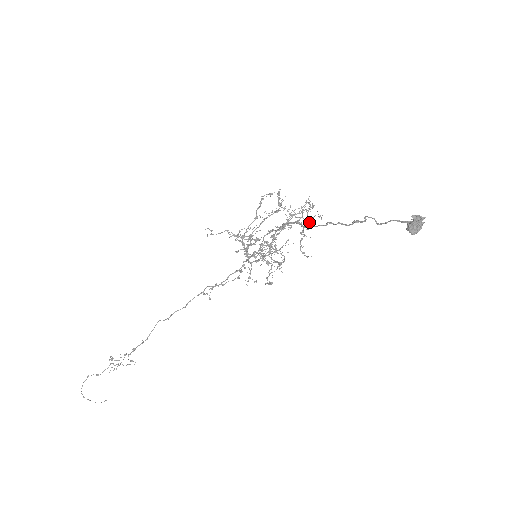
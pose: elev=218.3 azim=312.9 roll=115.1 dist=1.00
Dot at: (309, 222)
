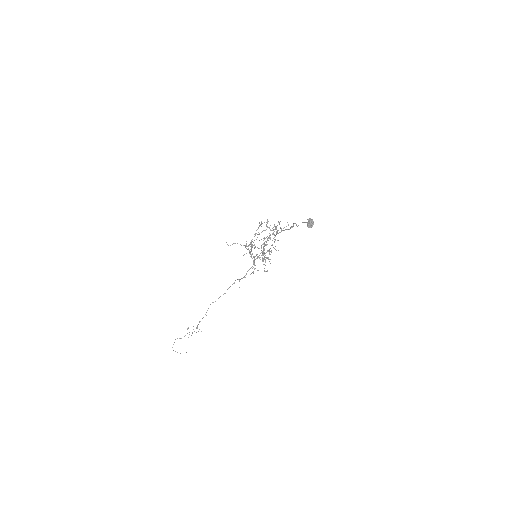
Dot at: (277, 232)
